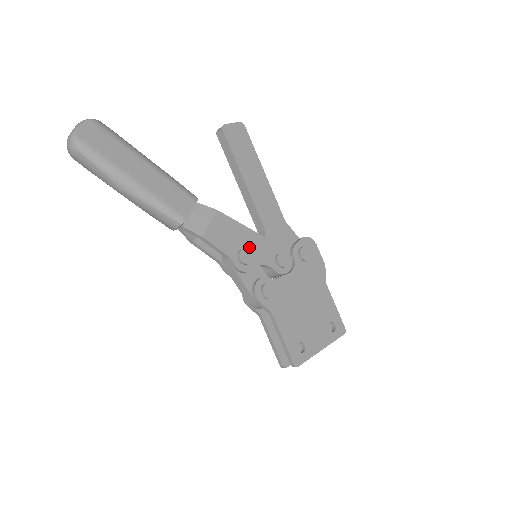
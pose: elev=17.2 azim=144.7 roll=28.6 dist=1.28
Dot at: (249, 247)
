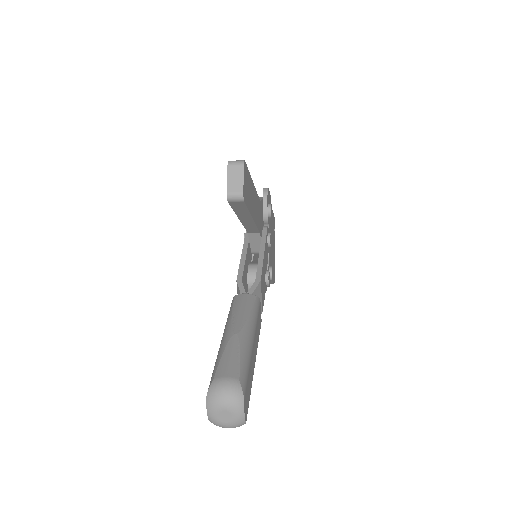
Dot at: (265, 267)
